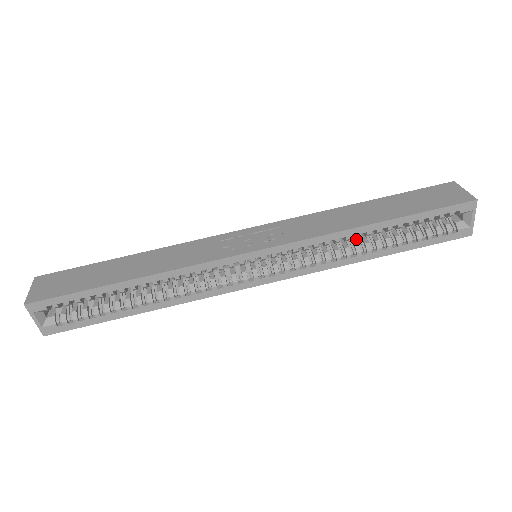
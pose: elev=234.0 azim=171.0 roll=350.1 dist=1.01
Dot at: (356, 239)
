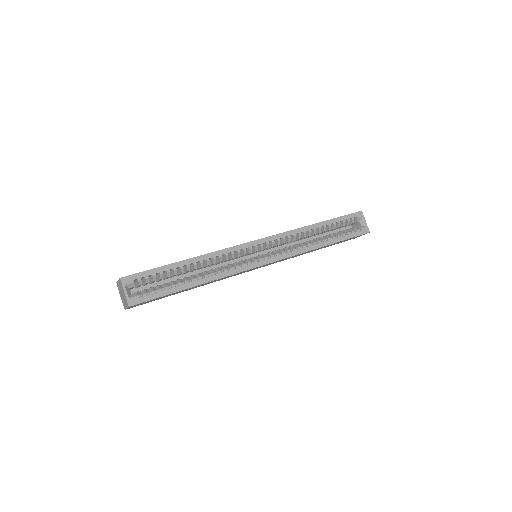
Dot at: occluded
